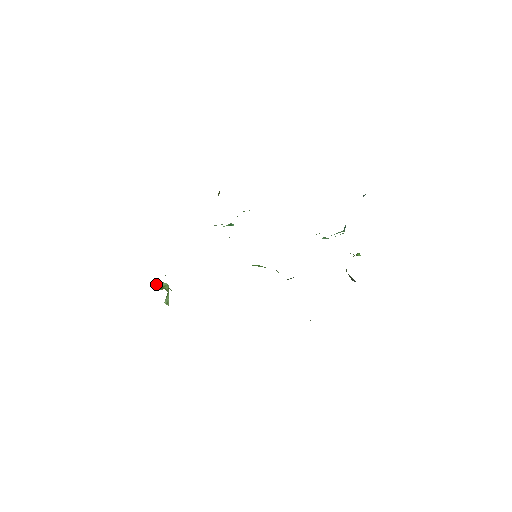
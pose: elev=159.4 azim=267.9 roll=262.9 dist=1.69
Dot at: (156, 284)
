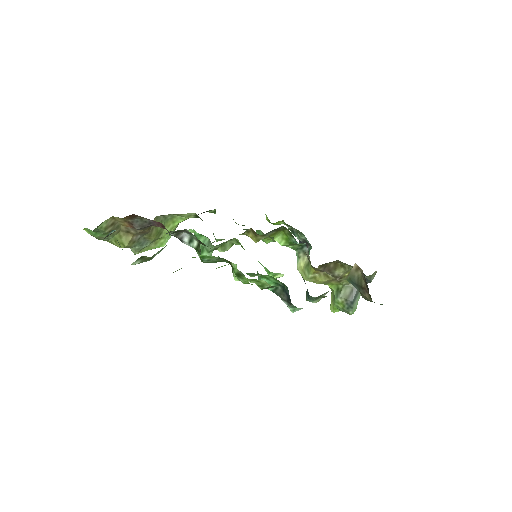
Dot at: occluded
